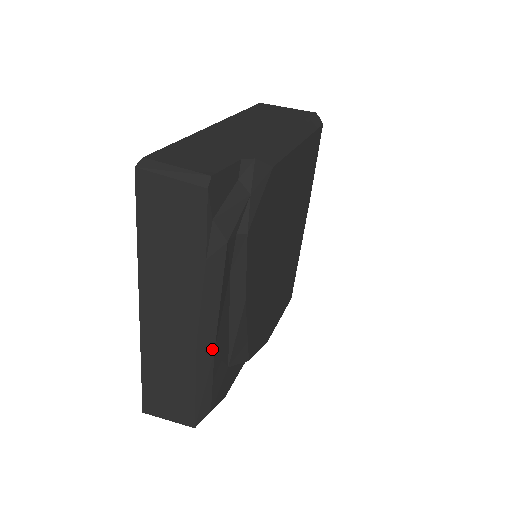
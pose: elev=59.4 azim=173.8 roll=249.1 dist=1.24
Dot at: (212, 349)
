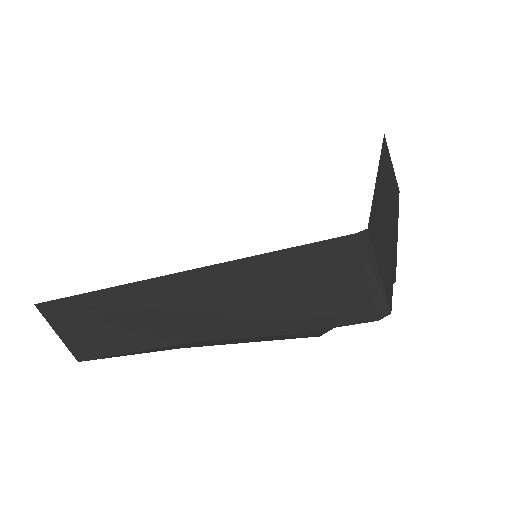
Dot at: (183, 347)
